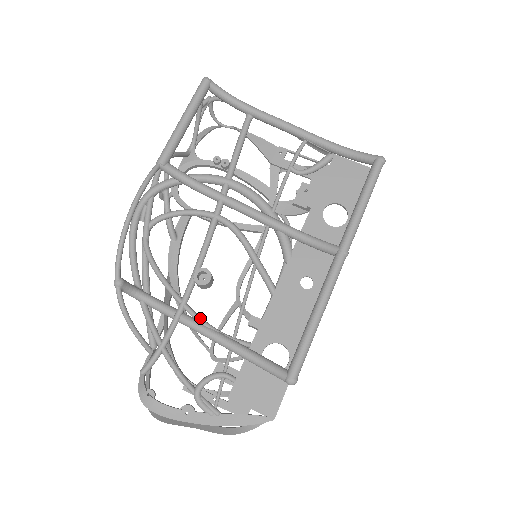
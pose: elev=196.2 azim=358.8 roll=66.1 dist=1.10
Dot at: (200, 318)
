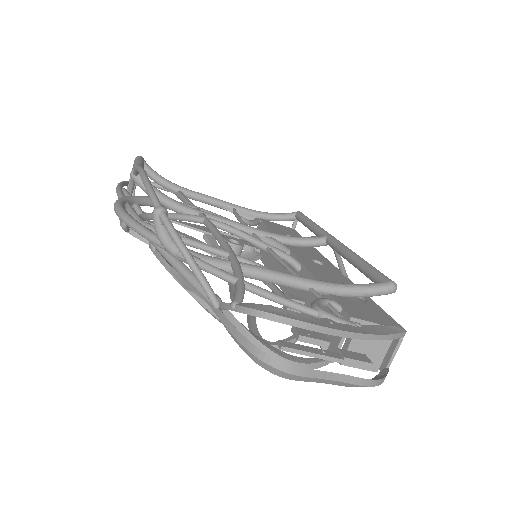
Dot at: (260, 264)
